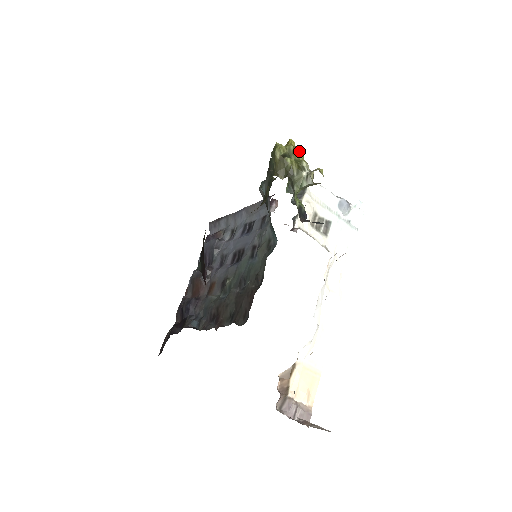
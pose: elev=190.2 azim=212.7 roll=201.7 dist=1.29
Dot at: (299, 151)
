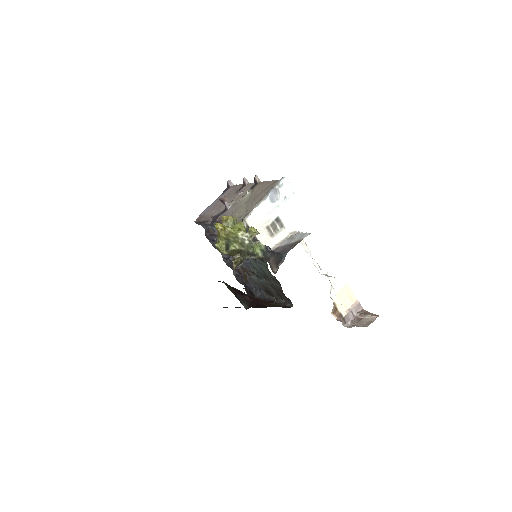
Dot at: (229, 232)
